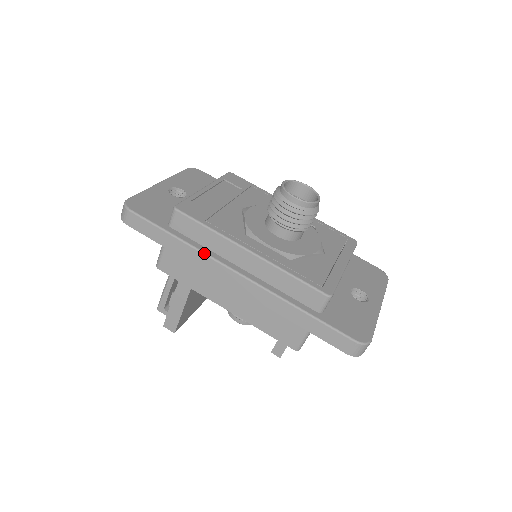
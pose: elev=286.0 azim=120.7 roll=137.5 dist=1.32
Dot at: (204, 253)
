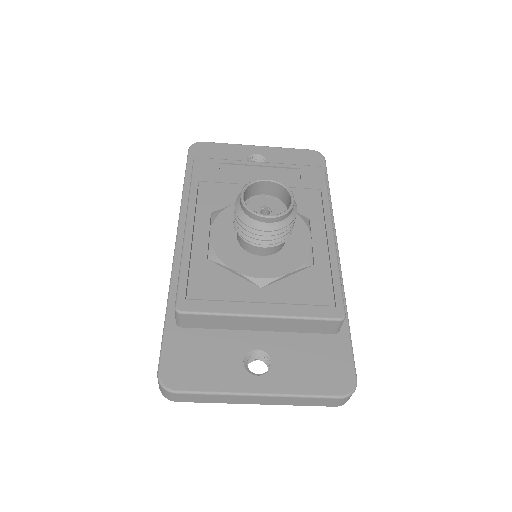
Dot at: (181, 208)
